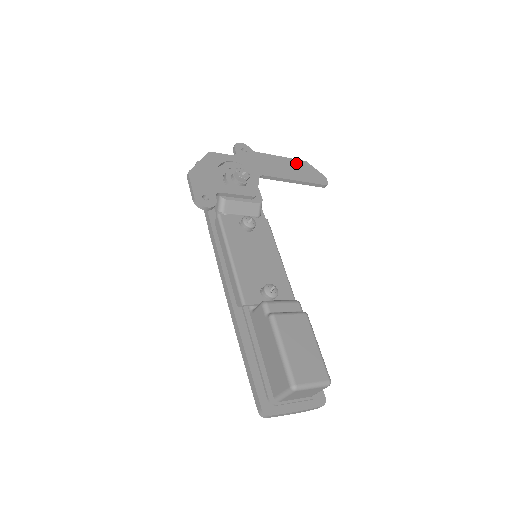
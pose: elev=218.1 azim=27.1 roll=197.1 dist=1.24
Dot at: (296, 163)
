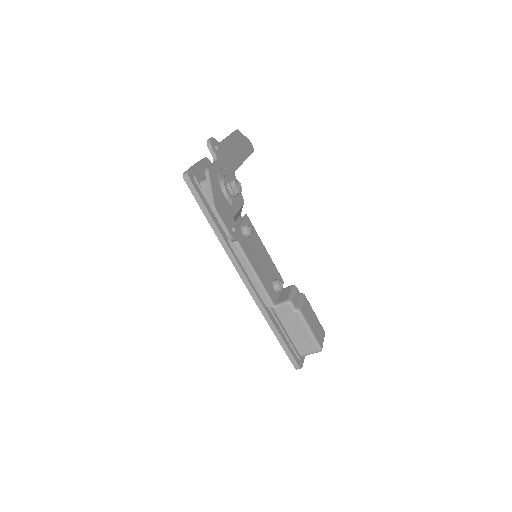
Dot at: (236, 137)
